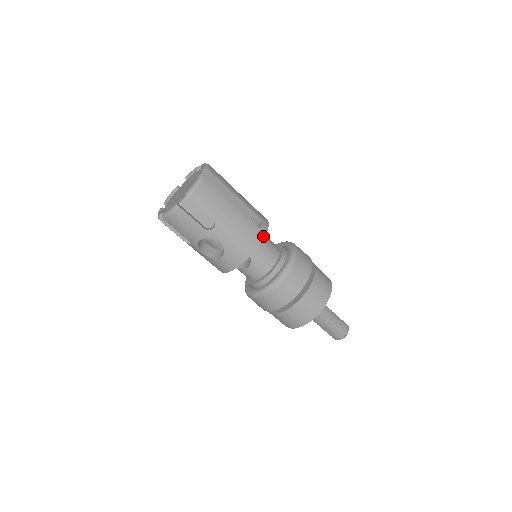
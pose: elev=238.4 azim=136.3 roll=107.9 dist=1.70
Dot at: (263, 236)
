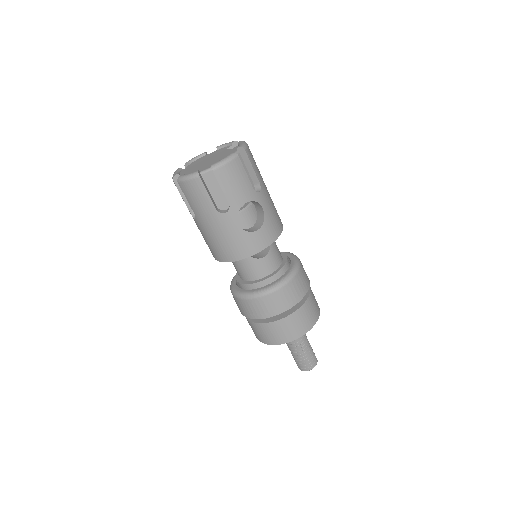
Dot at: occluded
